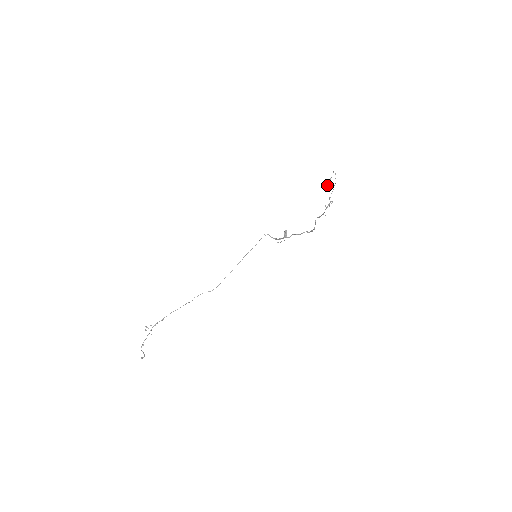
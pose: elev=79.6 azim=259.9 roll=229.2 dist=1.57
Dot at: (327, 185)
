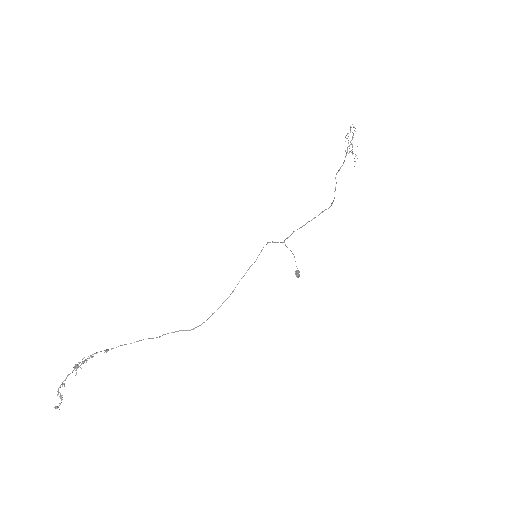
Dot at: (345, 137)
